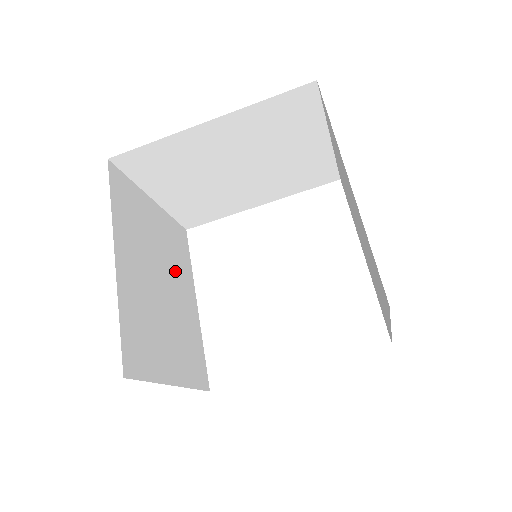
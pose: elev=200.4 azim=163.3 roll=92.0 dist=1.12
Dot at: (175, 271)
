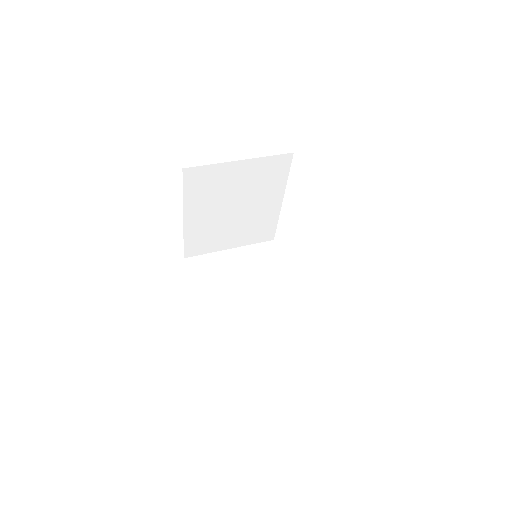
Dot at: (257, 194)
